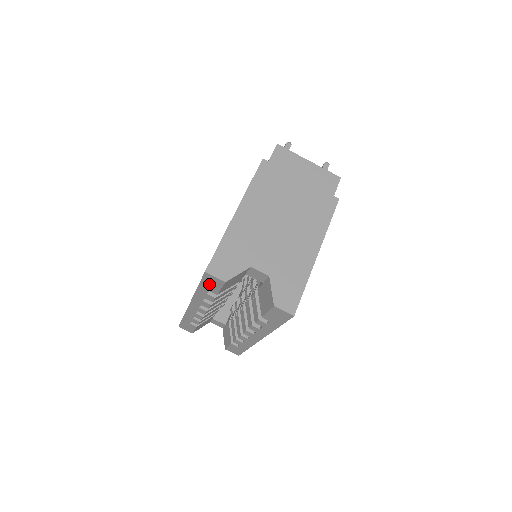
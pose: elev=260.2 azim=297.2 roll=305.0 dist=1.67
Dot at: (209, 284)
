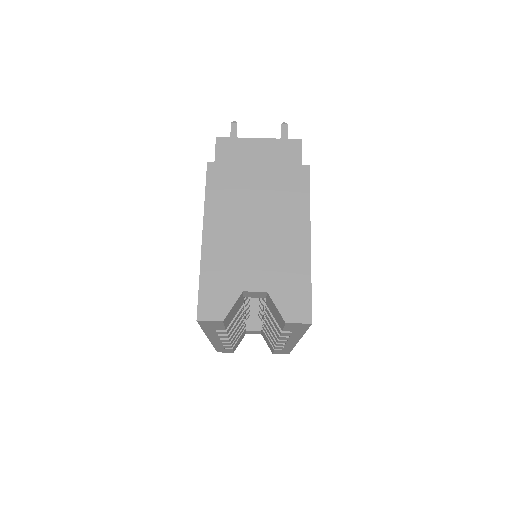
Dot at: (210, 326)
